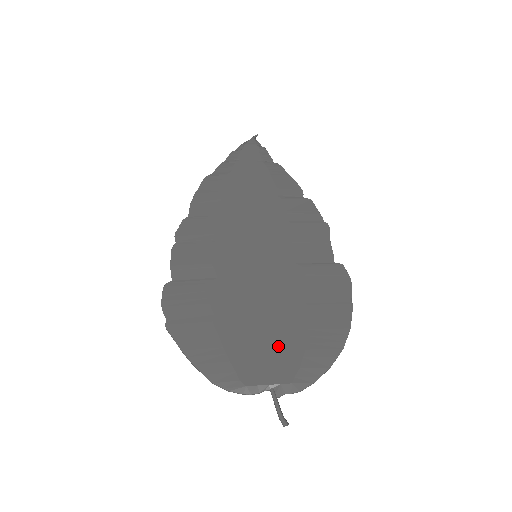
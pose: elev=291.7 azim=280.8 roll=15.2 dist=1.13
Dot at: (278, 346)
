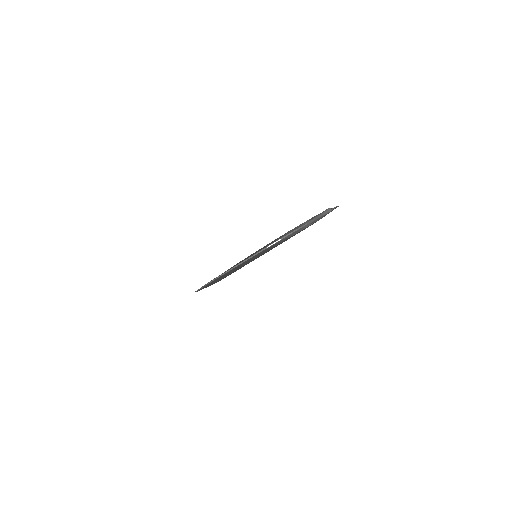
Dot at: occluded
